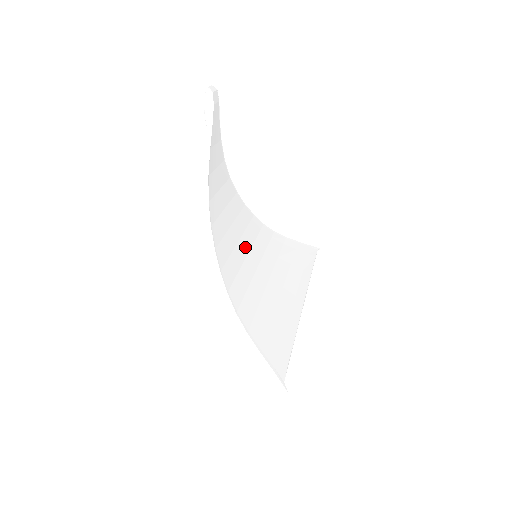
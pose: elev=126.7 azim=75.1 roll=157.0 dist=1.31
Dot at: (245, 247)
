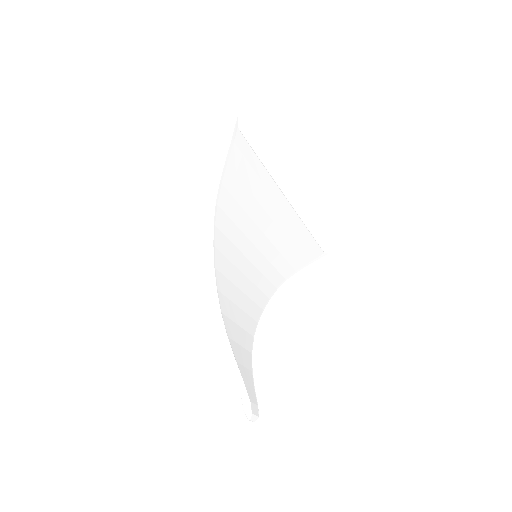
Dot at: (246, 265)
